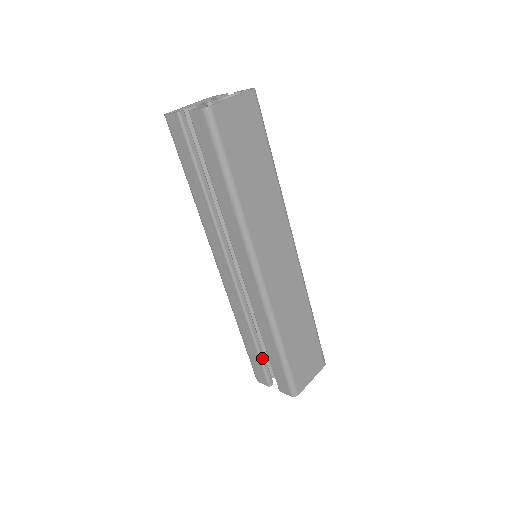
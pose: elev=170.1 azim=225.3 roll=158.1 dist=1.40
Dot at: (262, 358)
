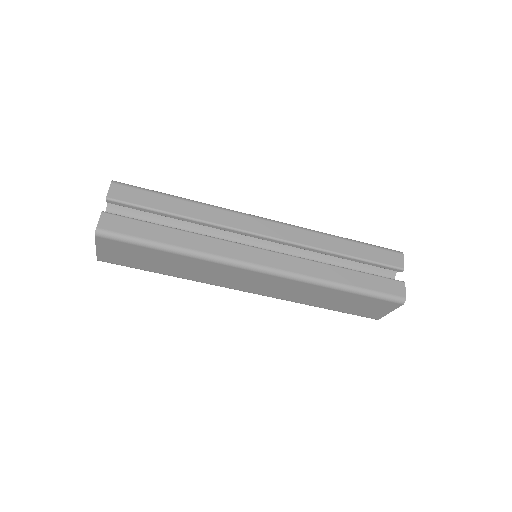
Dot at: occluded
